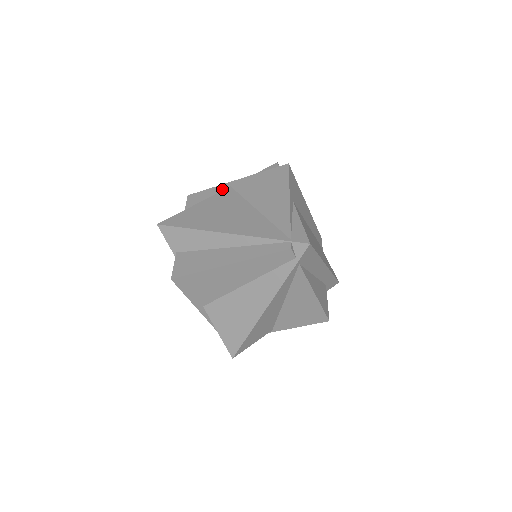
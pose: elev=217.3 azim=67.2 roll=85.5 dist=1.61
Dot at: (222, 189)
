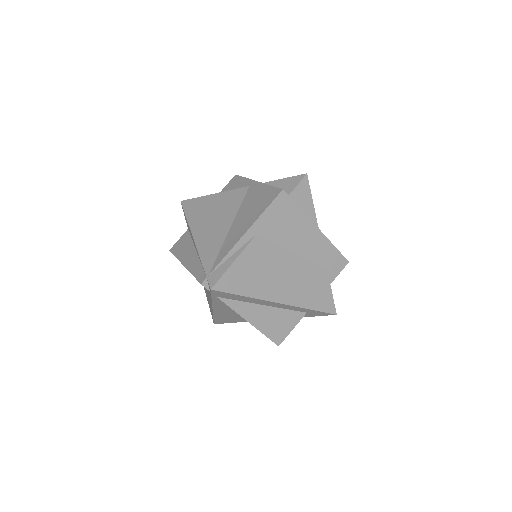
Dot at: (245, 185)
